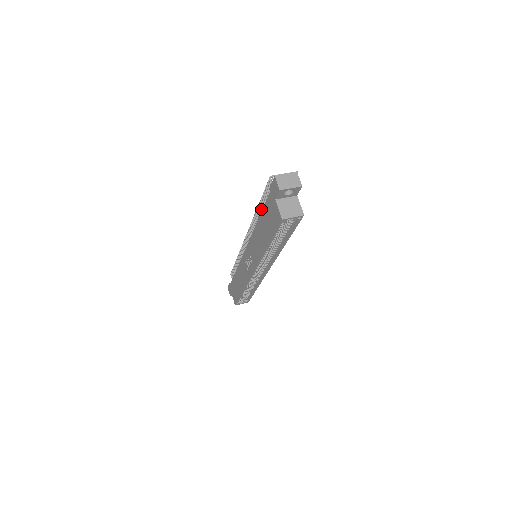
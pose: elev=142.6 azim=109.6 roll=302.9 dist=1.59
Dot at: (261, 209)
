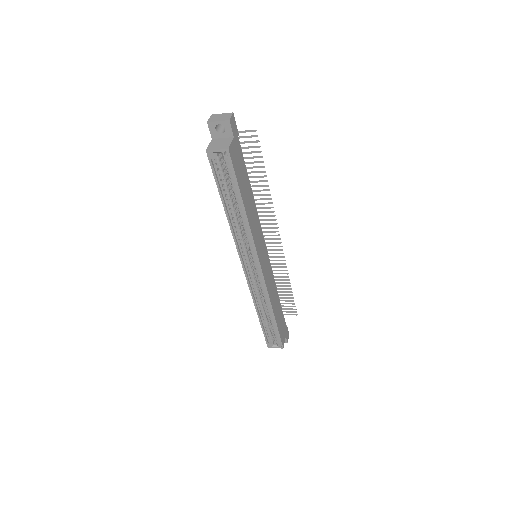
Dot at: occluded
